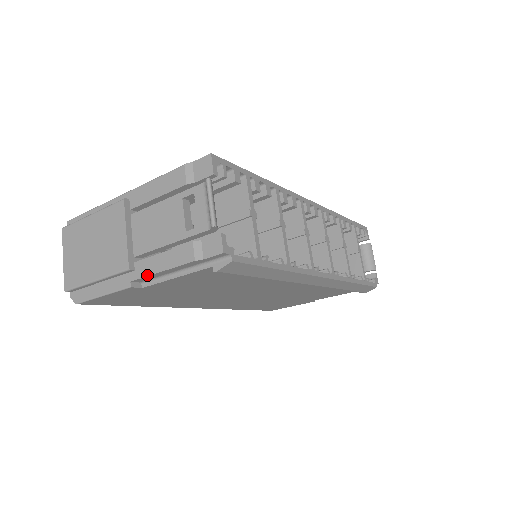
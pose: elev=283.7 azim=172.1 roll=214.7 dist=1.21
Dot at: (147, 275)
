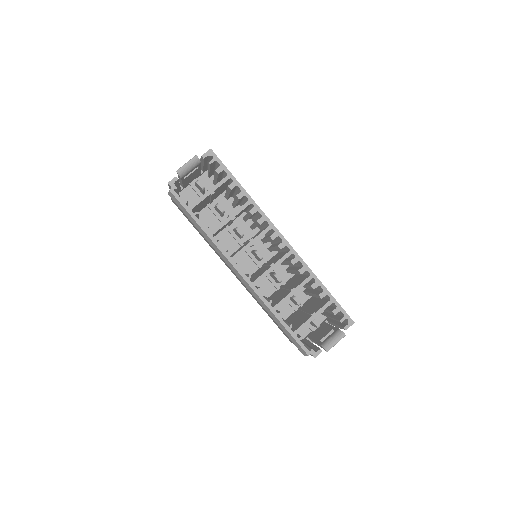
Dot at: occluded
